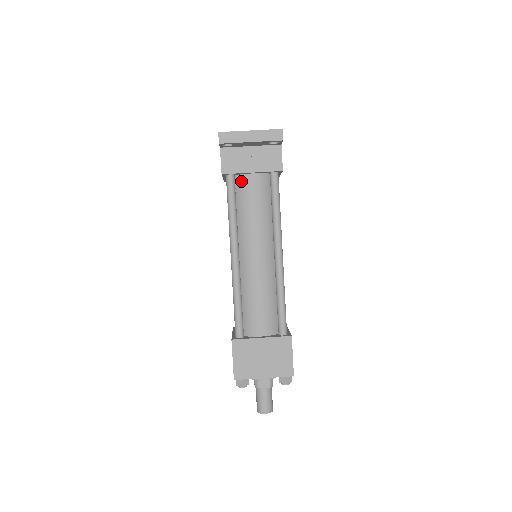
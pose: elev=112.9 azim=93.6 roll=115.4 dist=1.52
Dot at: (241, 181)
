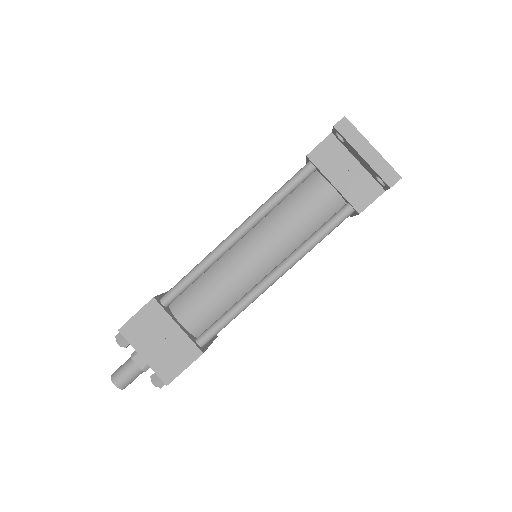
Dot at: (316, 181)
